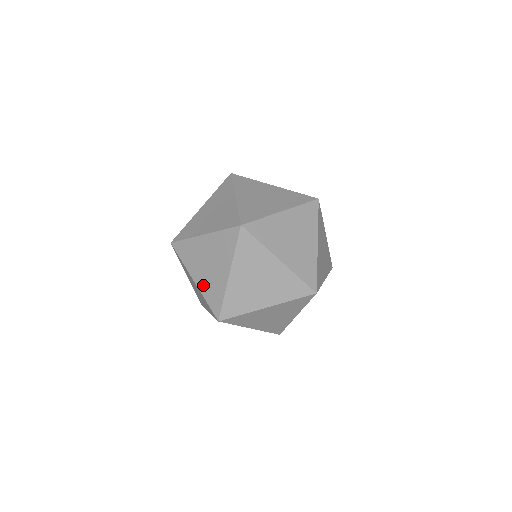
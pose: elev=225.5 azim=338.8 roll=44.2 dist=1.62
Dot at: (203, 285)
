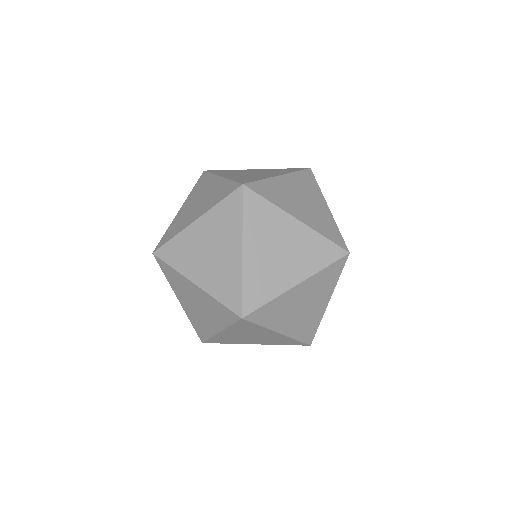
Dot at: occluded
